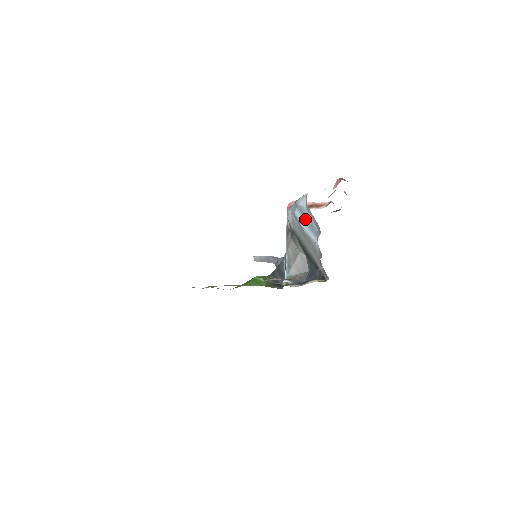
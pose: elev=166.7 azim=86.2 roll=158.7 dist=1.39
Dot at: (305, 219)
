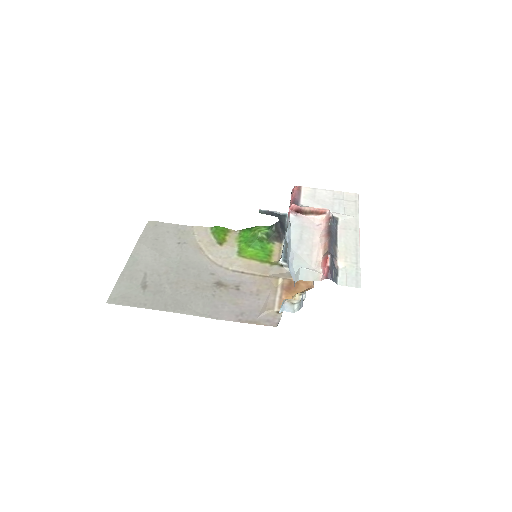
Dot at: occluded
